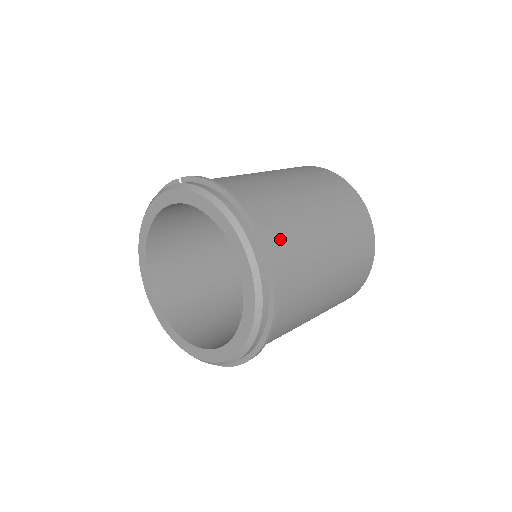
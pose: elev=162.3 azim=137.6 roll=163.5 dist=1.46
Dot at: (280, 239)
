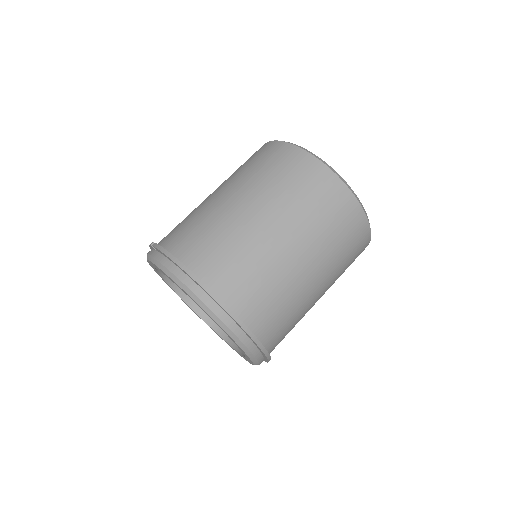
Dot at: (241, 287)
